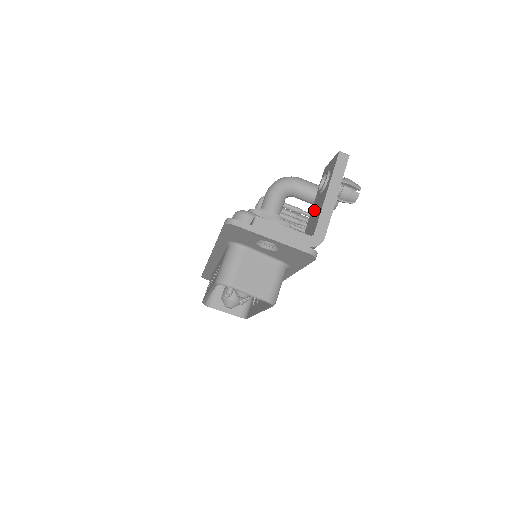
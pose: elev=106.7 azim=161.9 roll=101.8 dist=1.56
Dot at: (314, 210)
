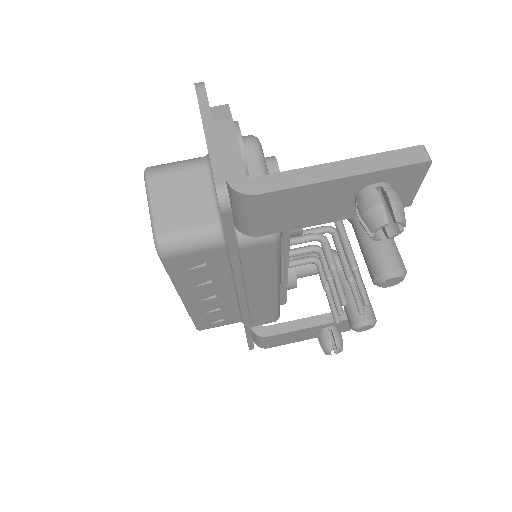
Dot at: occluded
